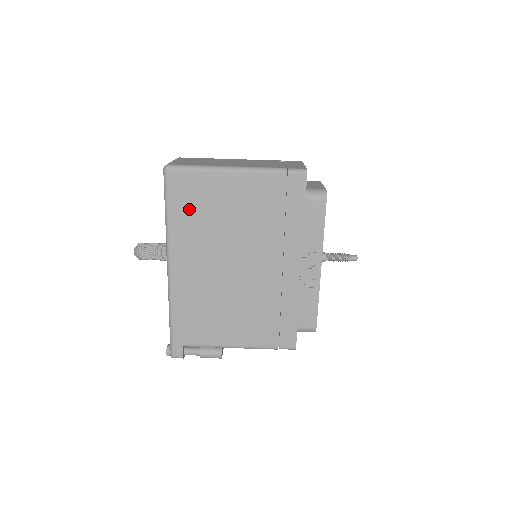
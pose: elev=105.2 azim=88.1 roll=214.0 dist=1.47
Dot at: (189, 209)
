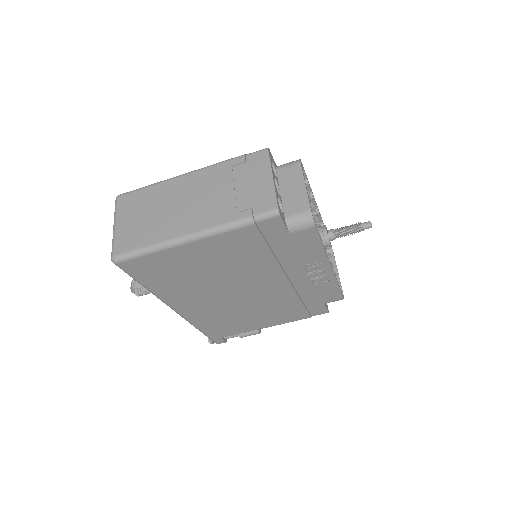
Dot at: (163, 278)
